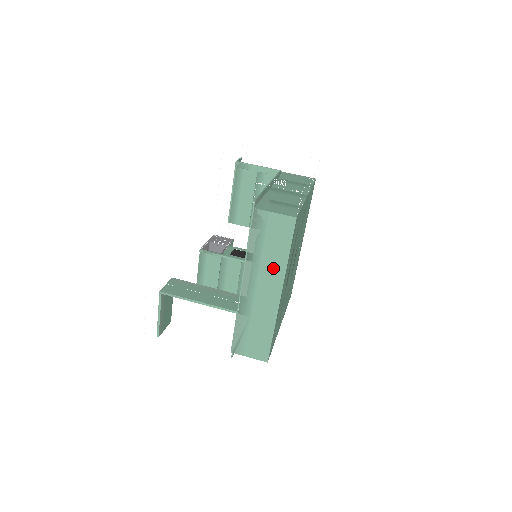
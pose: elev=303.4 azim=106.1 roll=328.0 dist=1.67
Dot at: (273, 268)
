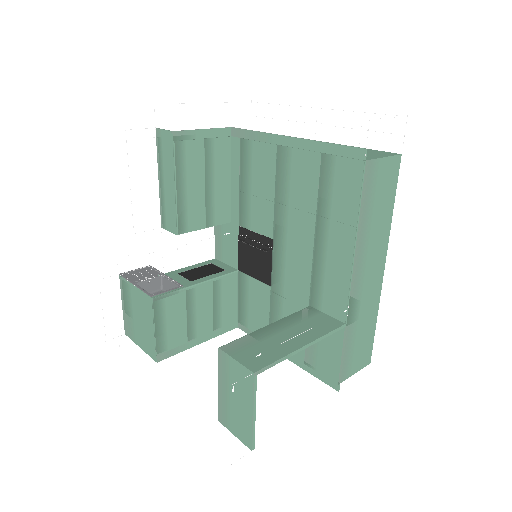
Dot at: (380, 237)
